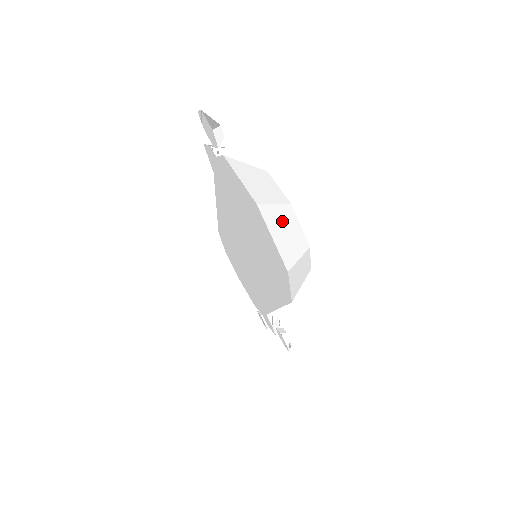
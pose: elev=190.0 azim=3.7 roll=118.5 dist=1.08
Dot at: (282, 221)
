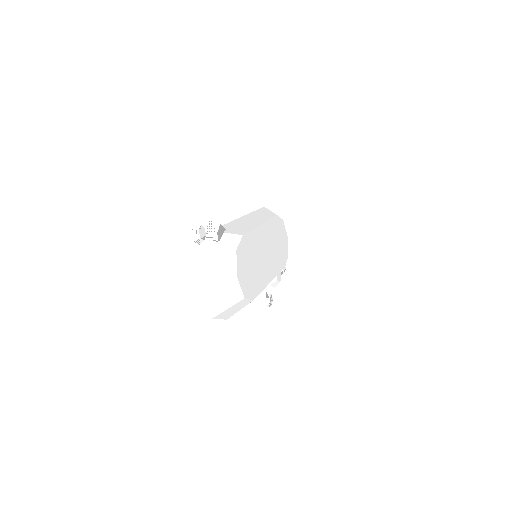
Dot at: (221, 291)
